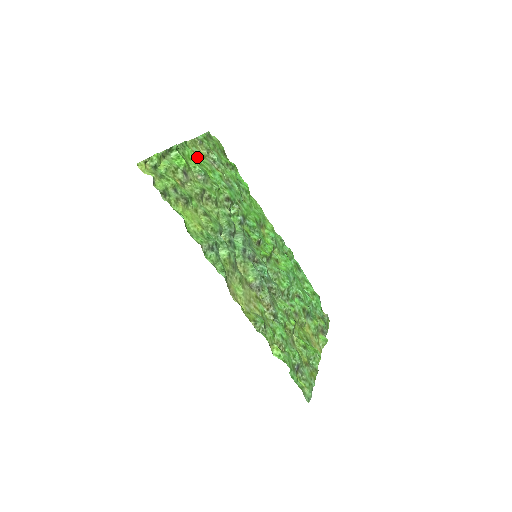
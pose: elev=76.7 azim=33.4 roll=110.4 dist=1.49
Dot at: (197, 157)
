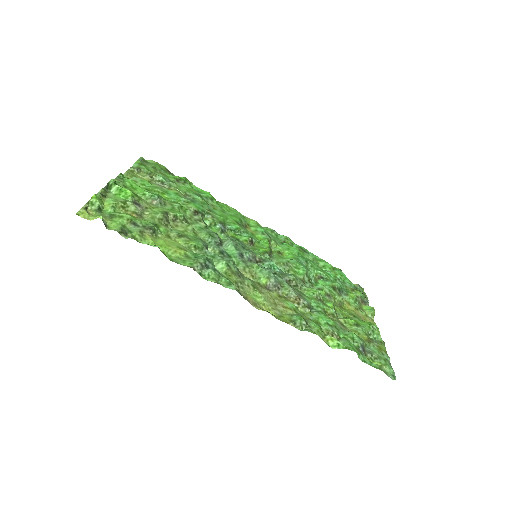
Dot at: (142, 185)
